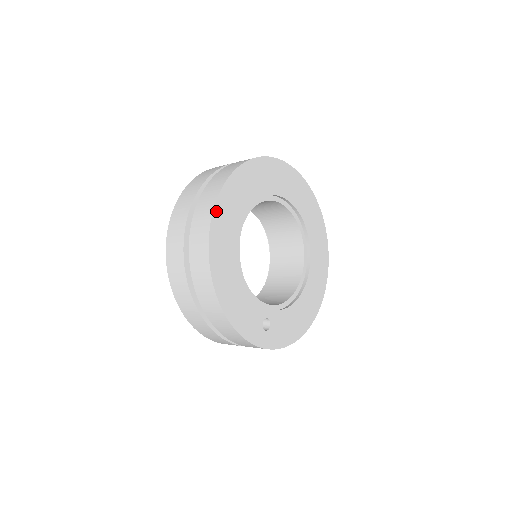
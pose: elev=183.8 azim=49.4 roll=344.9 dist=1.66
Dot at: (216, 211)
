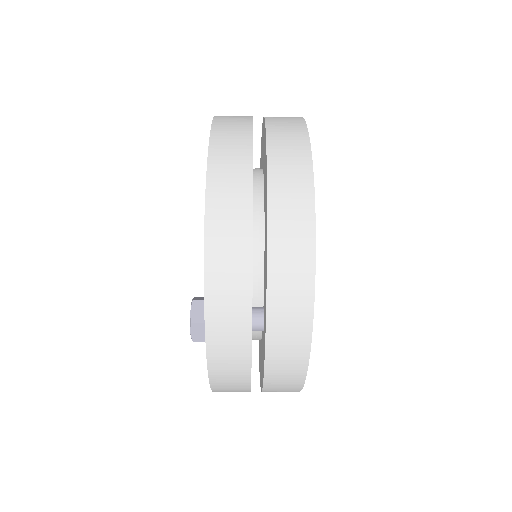
Dot at: occluded
